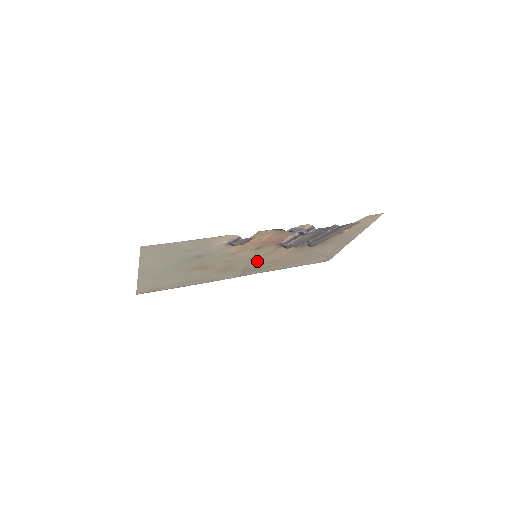
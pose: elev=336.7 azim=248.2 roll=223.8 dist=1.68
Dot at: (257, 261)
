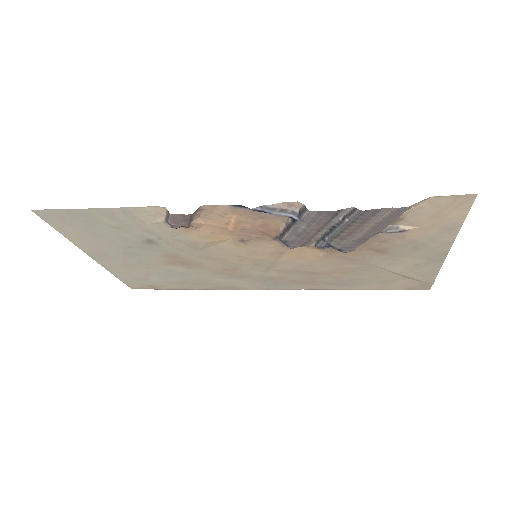
Dot at: (273, 266)
